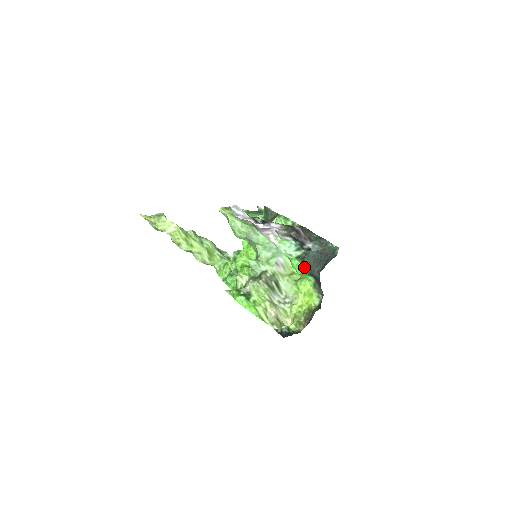
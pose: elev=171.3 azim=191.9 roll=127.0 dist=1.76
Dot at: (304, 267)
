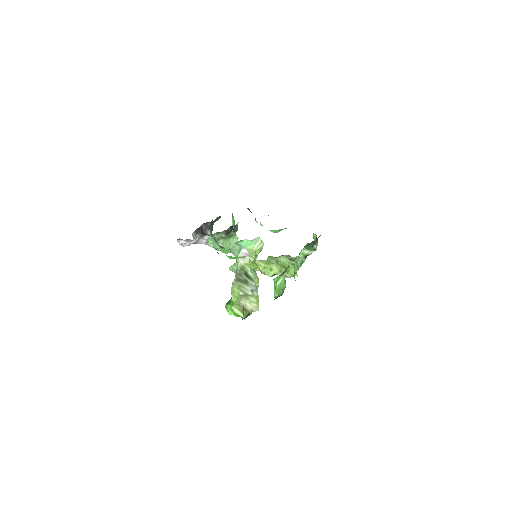
Dot at: occluded
